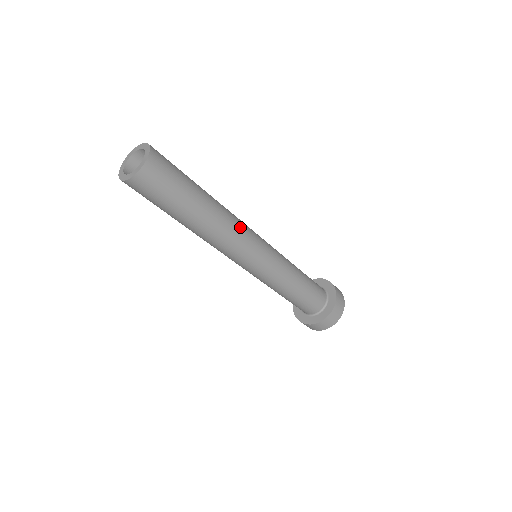
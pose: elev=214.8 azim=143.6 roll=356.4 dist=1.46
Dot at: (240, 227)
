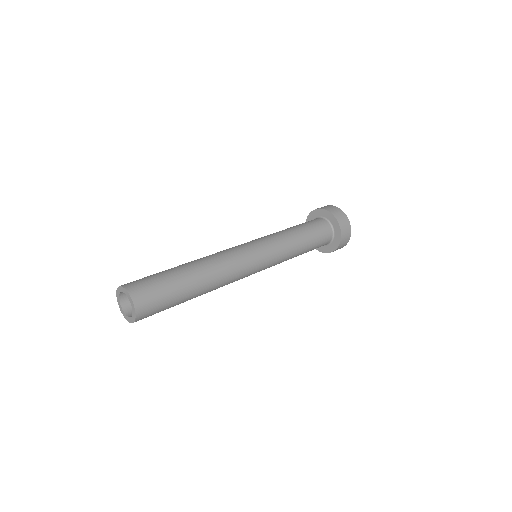
Dot at: (233, 275)
